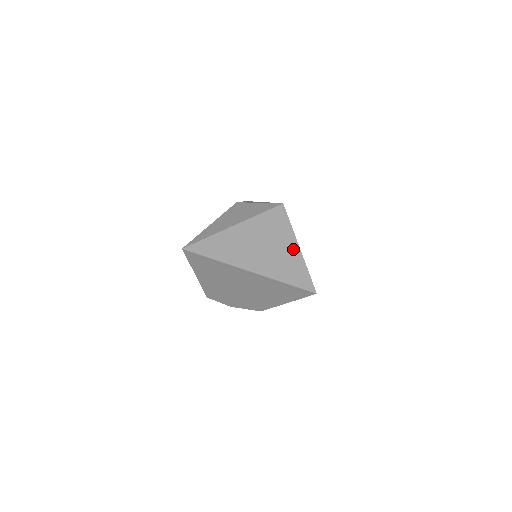
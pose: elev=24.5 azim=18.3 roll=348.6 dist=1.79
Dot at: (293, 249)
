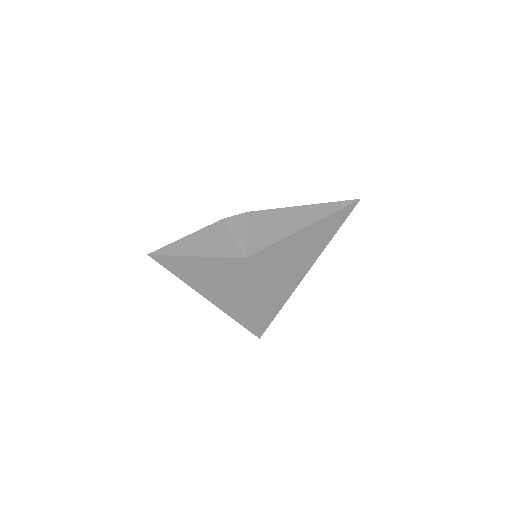
Dot at: (245, 299)
